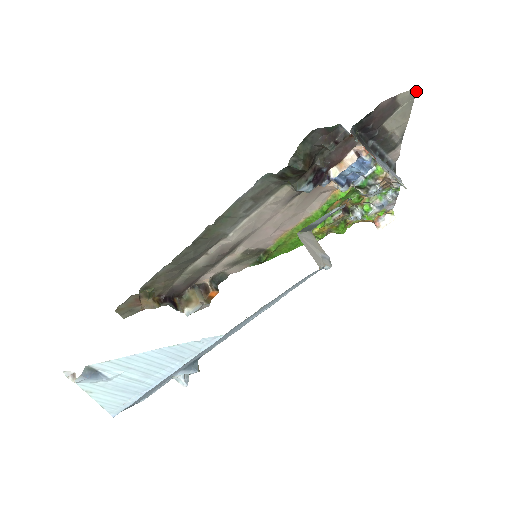
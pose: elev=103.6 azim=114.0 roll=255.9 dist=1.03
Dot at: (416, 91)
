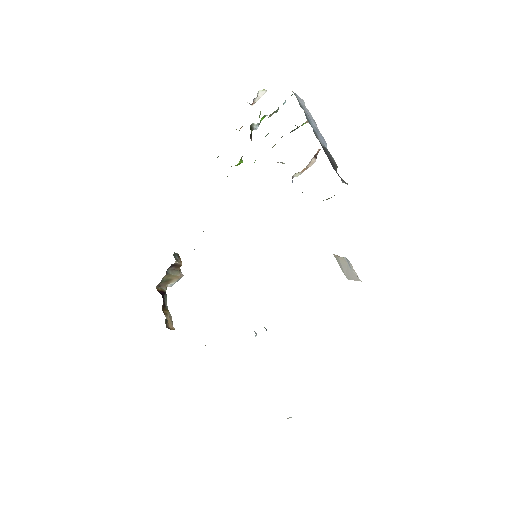
Dot at: occluded
